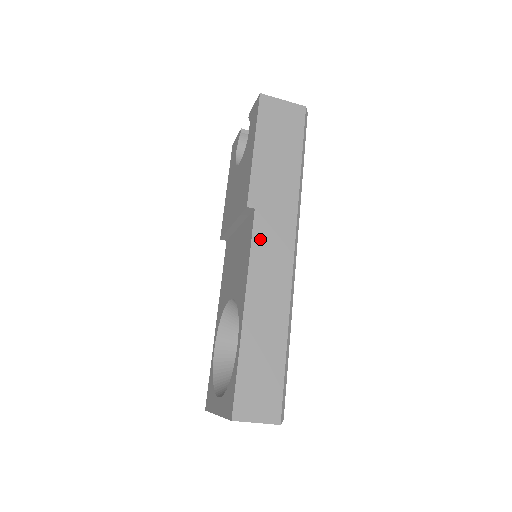
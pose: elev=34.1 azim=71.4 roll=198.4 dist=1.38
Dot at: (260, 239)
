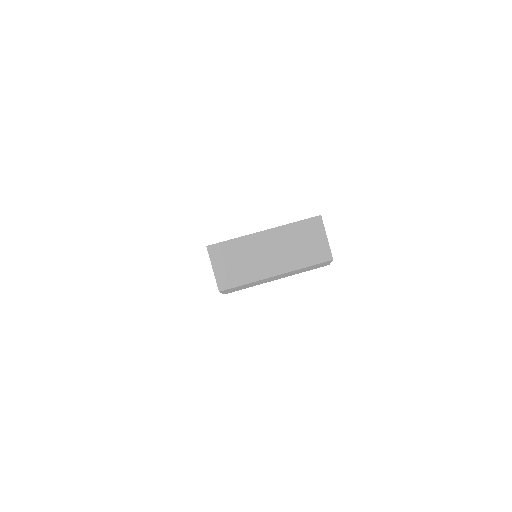
Dot at: occluded
